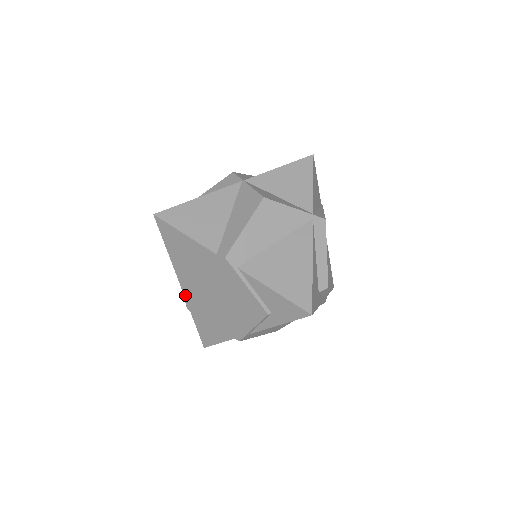
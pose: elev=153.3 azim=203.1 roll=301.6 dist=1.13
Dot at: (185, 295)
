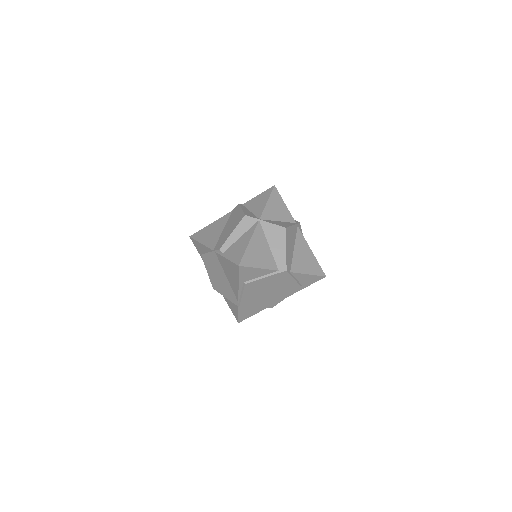
Dot at: (242, 300)
